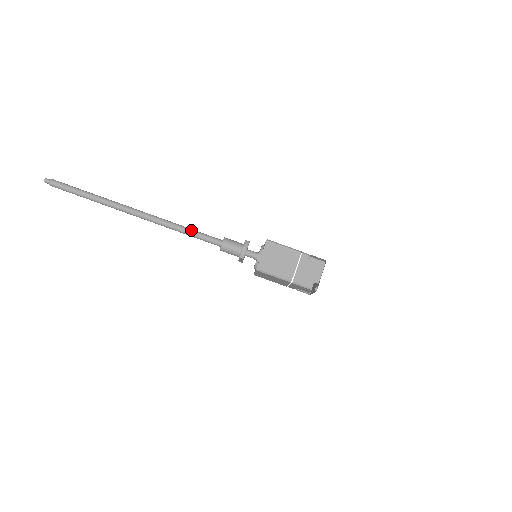
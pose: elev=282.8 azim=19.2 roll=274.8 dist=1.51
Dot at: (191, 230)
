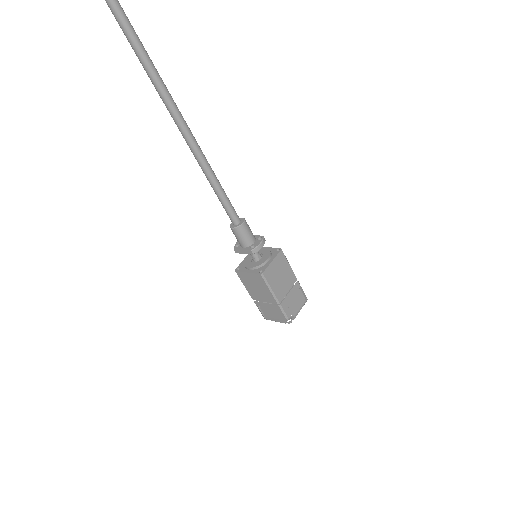
Dot at: occluded
